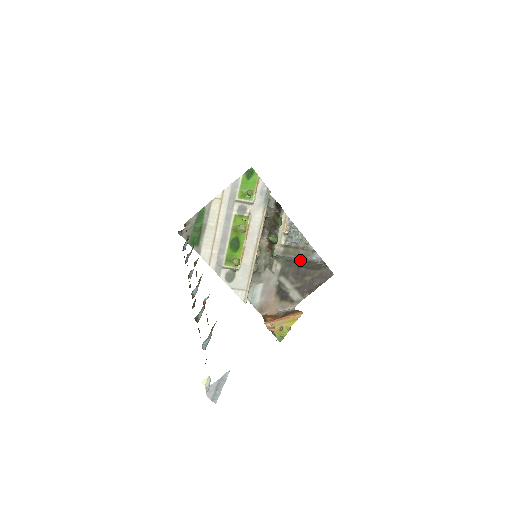
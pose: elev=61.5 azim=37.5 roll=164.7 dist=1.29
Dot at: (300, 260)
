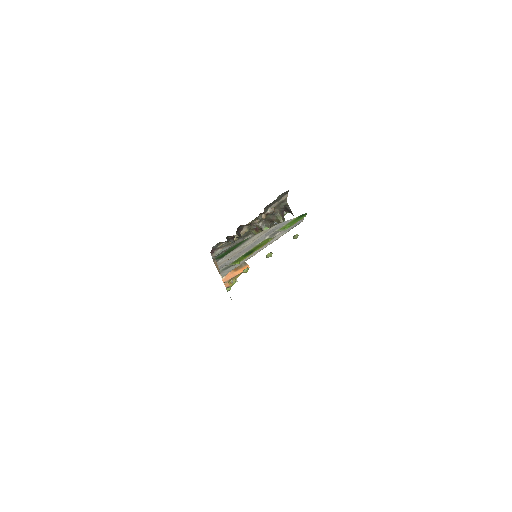
Dot at: occluded
